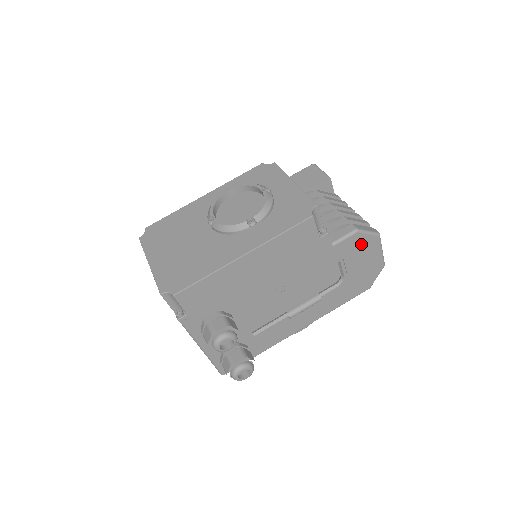
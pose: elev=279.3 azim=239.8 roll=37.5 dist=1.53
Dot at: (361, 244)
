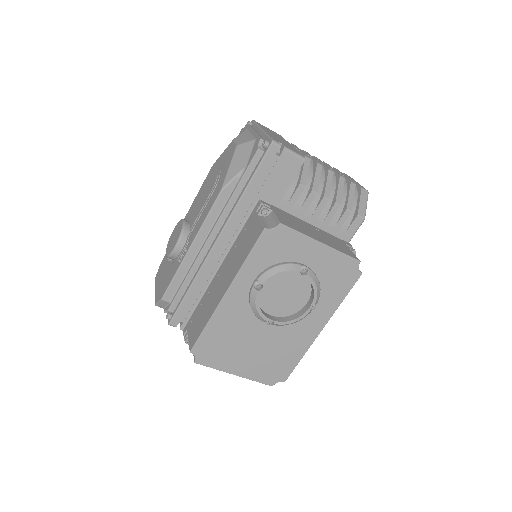
Dot at: occluded
